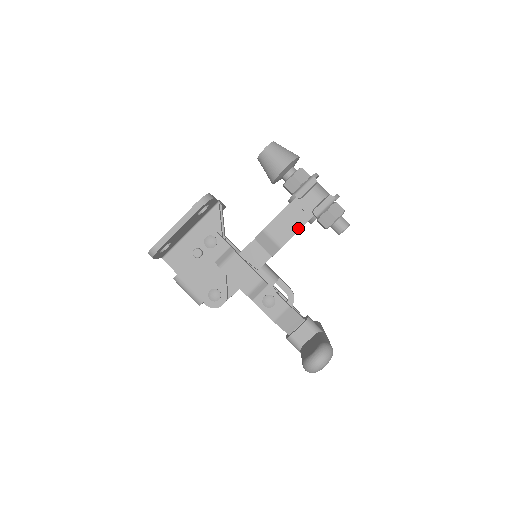
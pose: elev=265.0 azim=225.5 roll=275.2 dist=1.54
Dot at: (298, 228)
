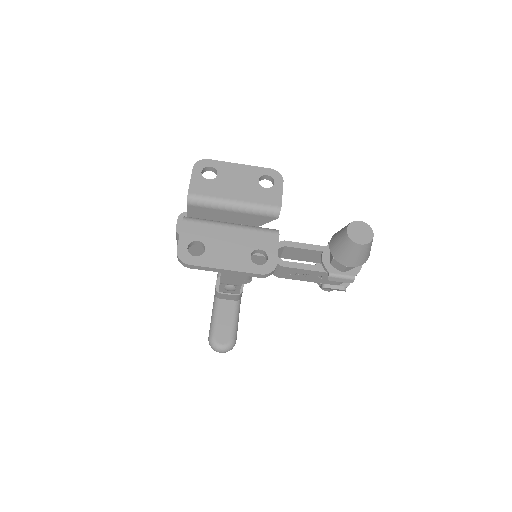
Dot at: (303, 280)
